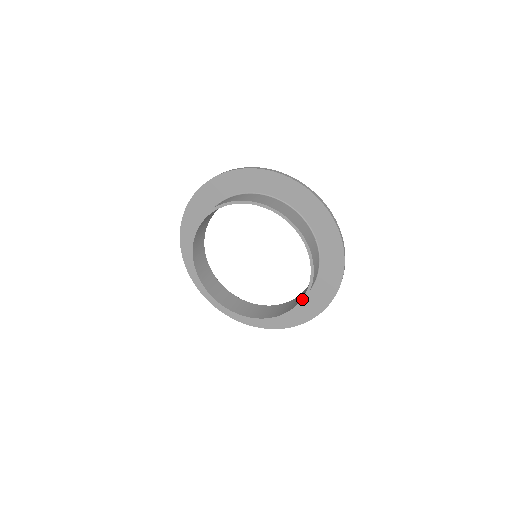
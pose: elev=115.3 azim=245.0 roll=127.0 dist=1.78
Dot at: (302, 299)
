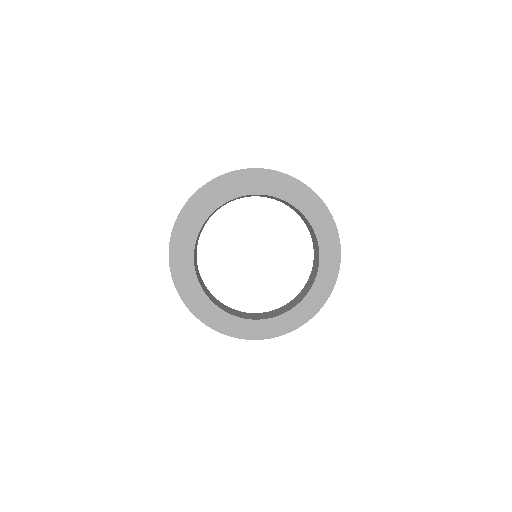
Dot at: (319, 255)
